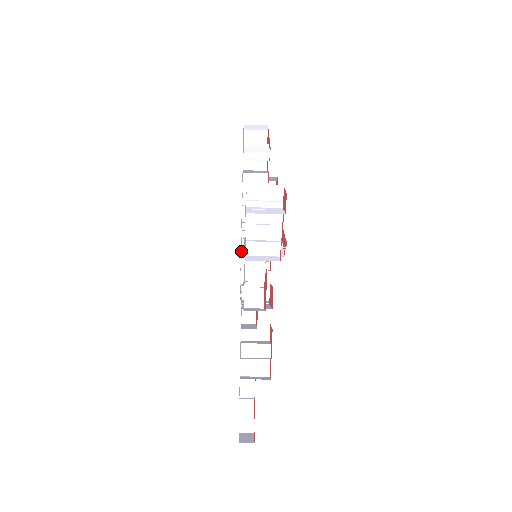
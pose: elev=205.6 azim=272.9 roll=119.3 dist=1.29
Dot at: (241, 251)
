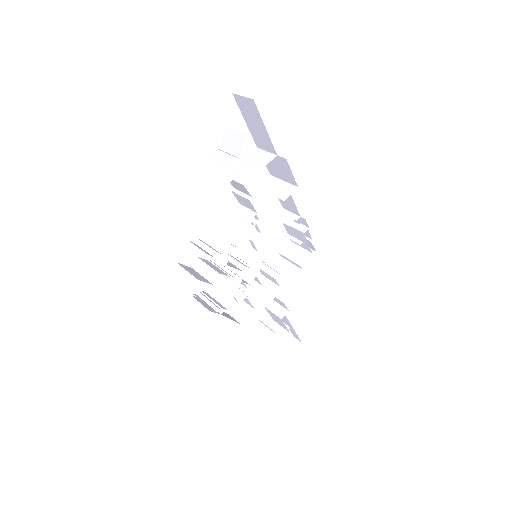
Dot at: occluded
